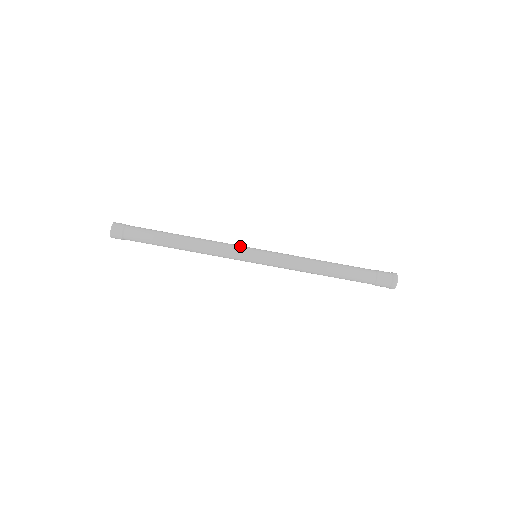
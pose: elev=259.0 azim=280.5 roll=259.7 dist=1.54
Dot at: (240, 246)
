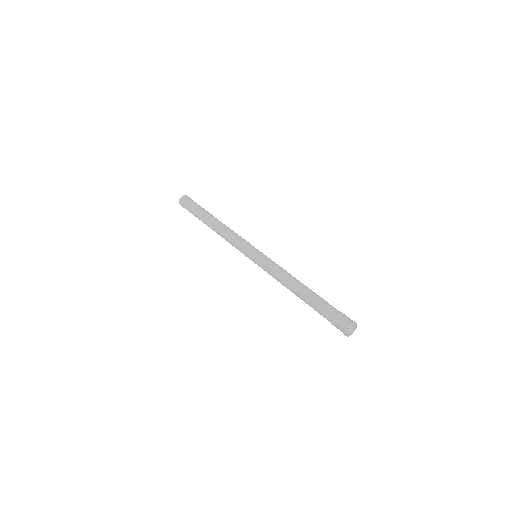
Dot at: (249, 243)
